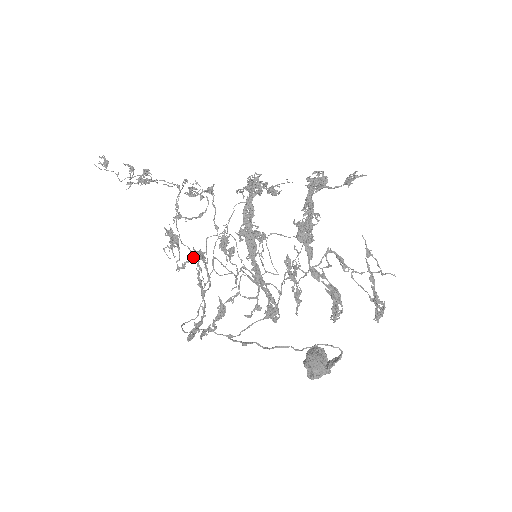
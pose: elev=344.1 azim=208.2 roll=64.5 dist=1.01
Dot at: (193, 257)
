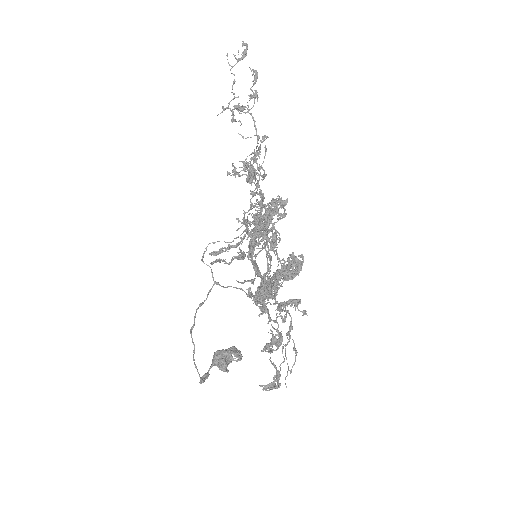
Dot at: (260, 195)
